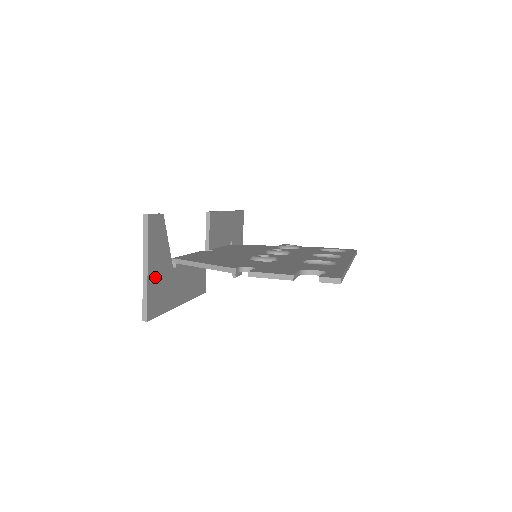
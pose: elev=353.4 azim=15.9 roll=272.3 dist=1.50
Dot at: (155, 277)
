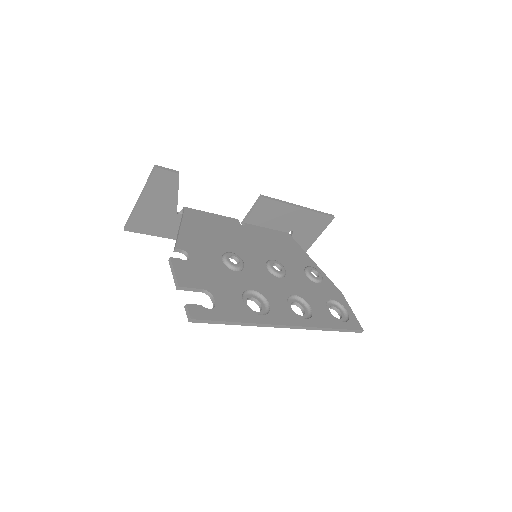
Dot at: (148, 209)
